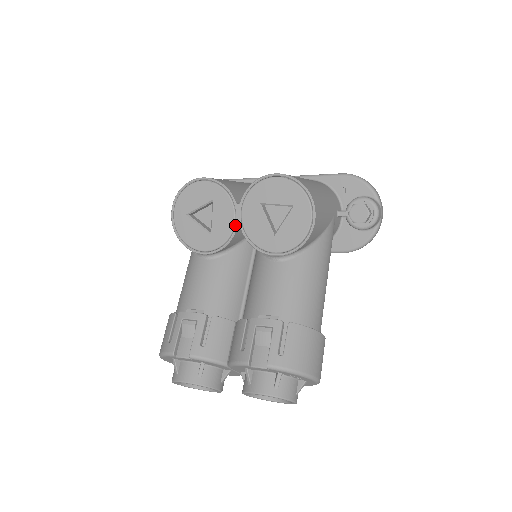
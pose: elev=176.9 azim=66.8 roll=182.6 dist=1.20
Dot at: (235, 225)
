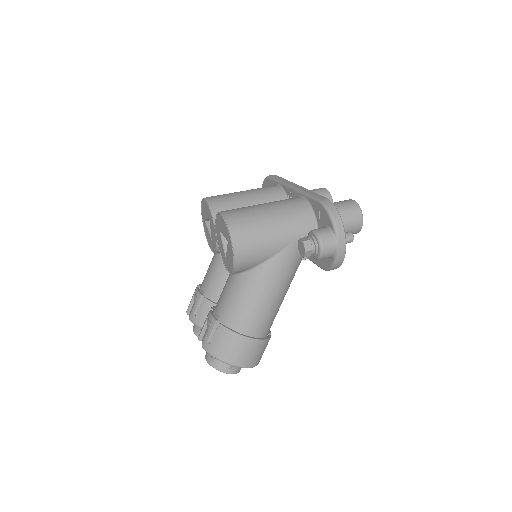
Dot at: (216, 240)
